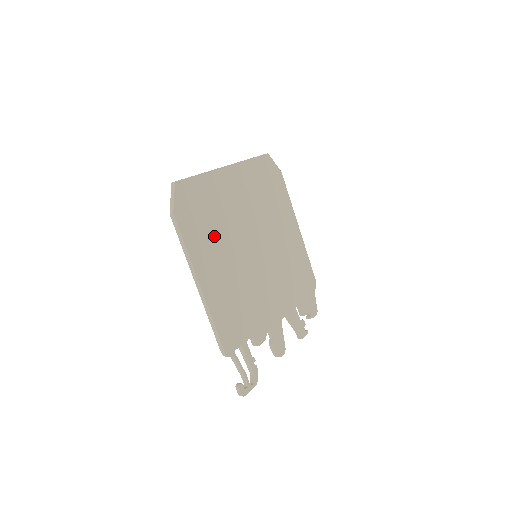
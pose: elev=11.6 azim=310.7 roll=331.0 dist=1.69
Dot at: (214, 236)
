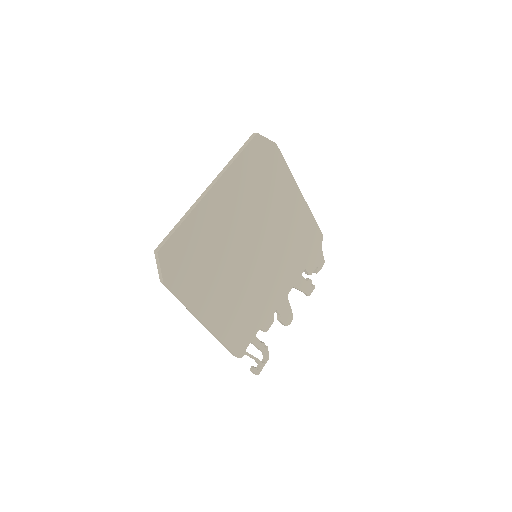
Dot at: (209, 272)
